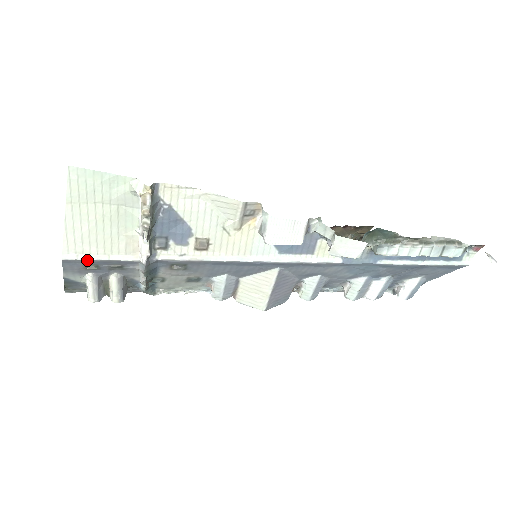
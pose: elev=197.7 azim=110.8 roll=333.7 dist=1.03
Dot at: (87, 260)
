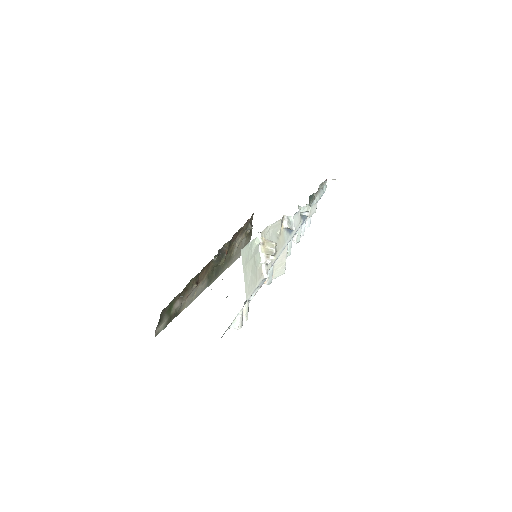
Dot at: occluded
